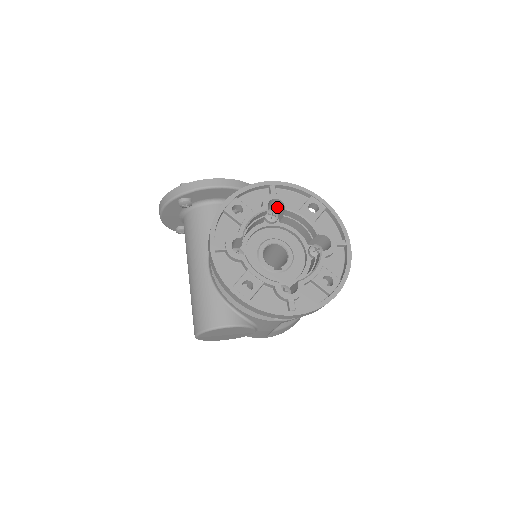
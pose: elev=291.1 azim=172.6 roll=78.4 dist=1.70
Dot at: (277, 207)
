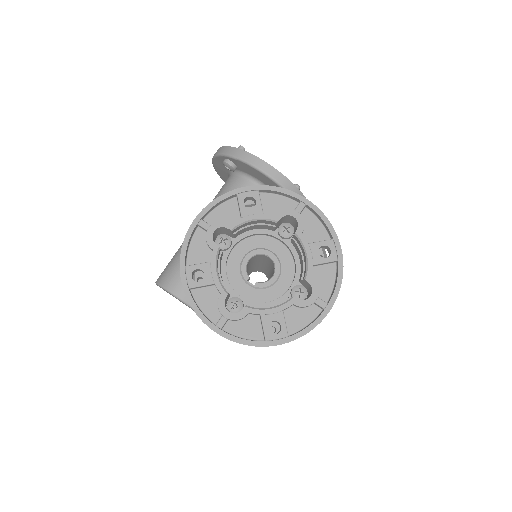
Dot at: (295, 226)
